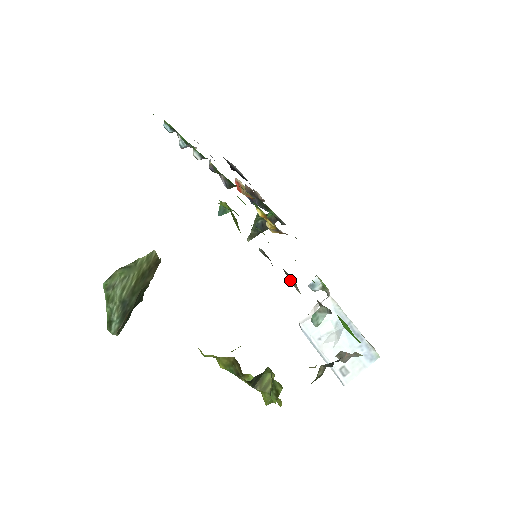
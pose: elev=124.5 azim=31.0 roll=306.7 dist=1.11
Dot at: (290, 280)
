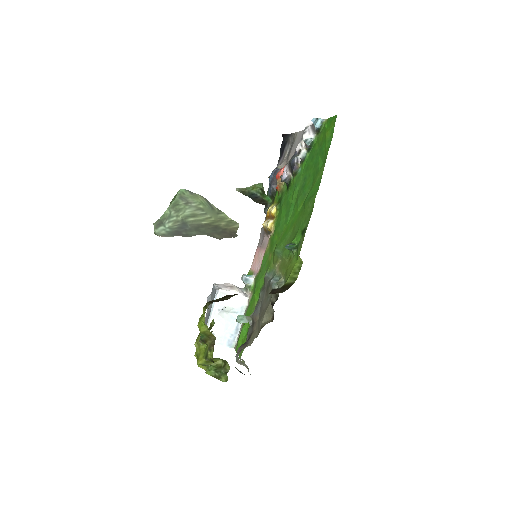
Dot at: (268, 313)
